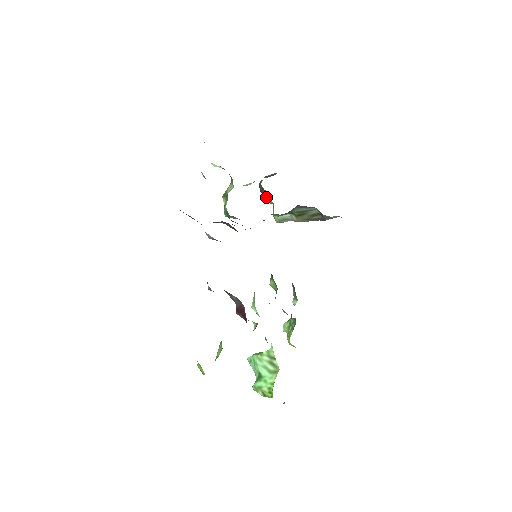
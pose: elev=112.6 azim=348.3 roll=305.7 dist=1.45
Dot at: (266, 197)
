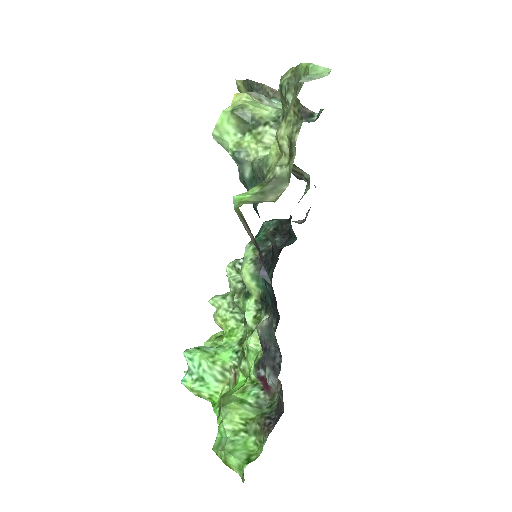
Dot at: (242, 82)
